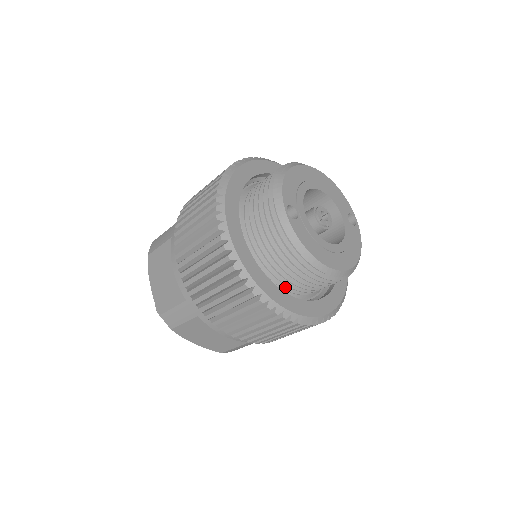
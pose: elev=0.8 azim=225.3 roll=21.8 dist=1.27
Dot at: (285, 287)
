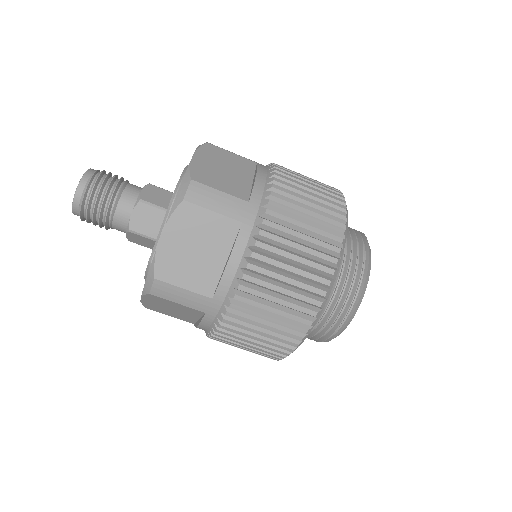
Dot at: occluded
